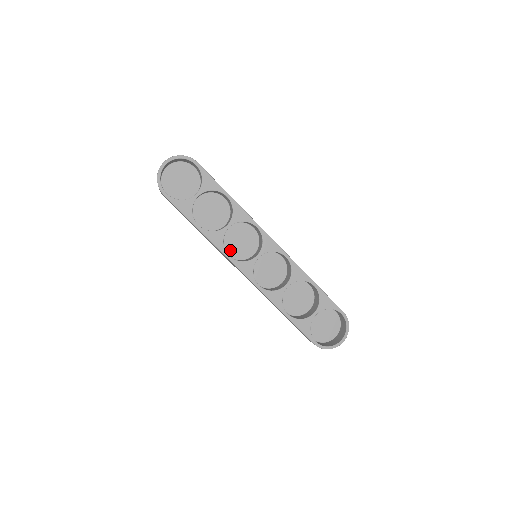
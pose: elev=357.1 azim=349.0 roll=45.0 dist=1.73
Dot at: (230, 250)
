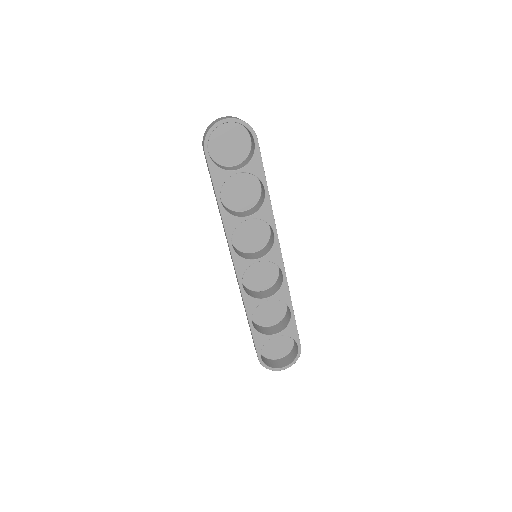
Dot at: (235, 236)
